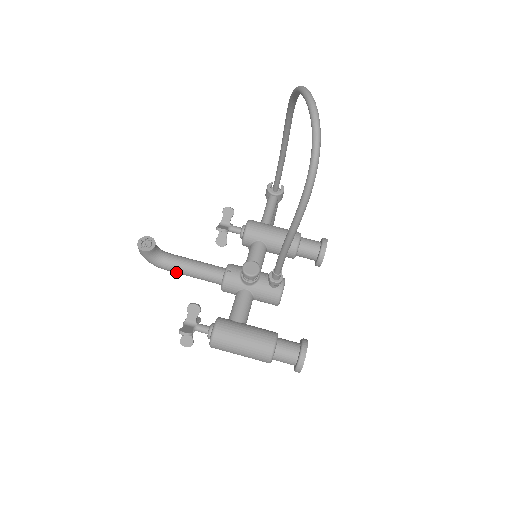
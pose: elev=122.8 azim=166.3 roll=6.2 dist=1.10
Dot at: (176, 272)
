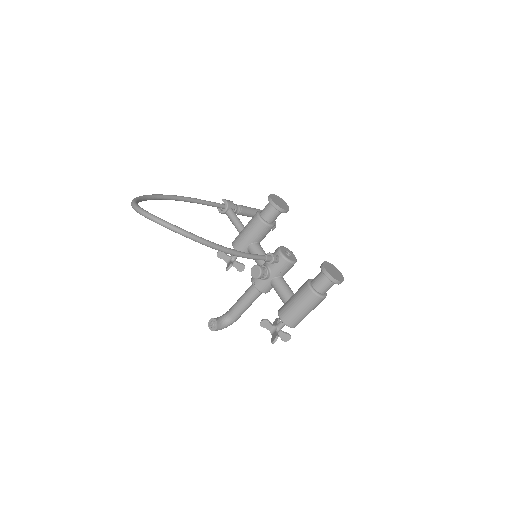
Dot at: occluded
